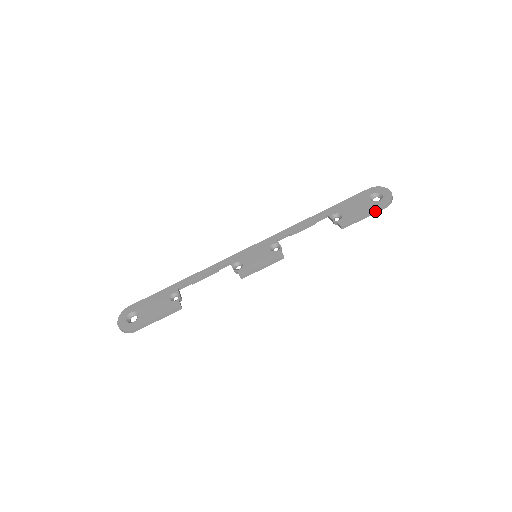
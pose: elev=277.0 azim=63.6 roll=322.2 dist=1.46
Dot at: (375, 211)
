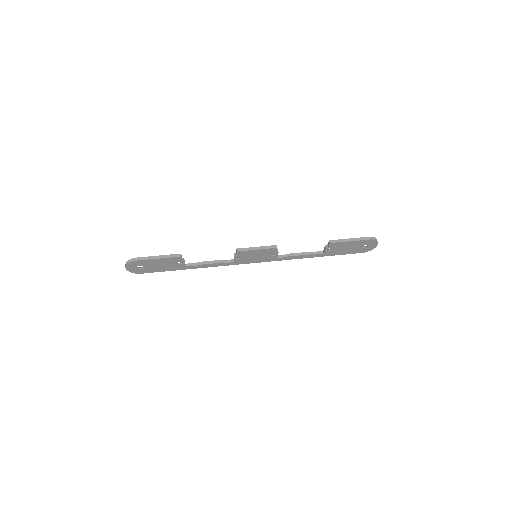
Dot at: (360, 239)
